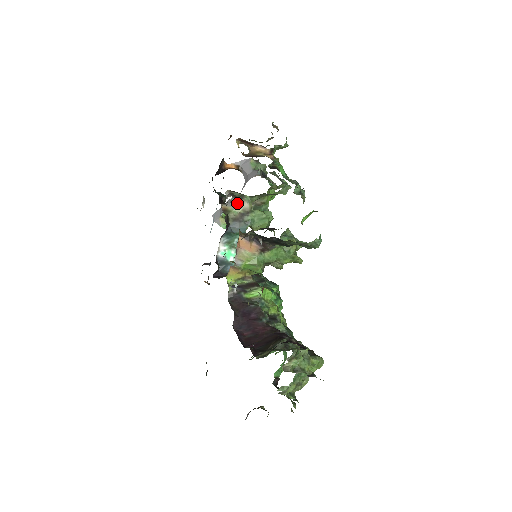
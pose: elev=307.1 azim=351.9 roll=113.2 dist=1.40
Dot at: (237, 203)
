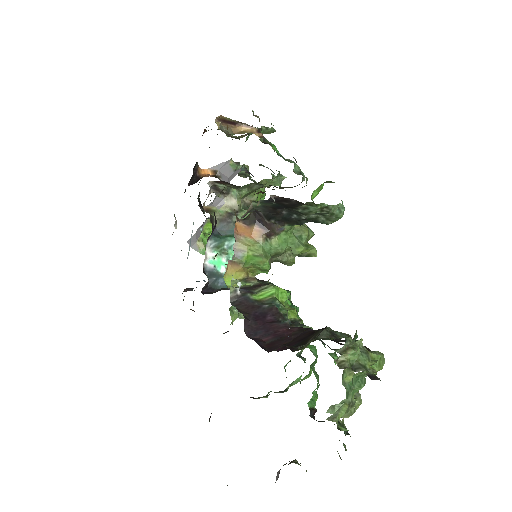
Dot at: (222, 201)
